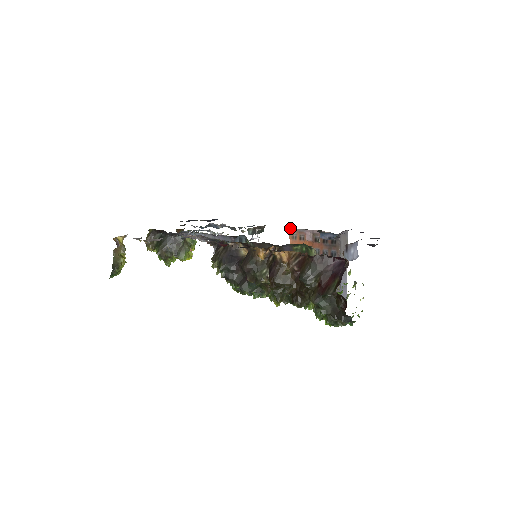
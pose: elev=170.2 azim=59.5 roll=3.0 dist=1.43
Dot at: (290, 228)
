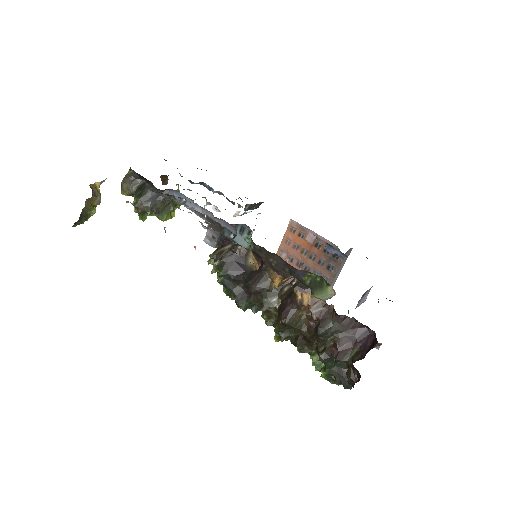
Dot at: occluded
